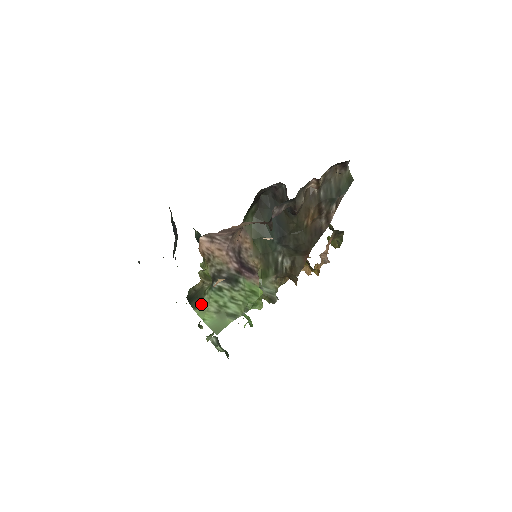
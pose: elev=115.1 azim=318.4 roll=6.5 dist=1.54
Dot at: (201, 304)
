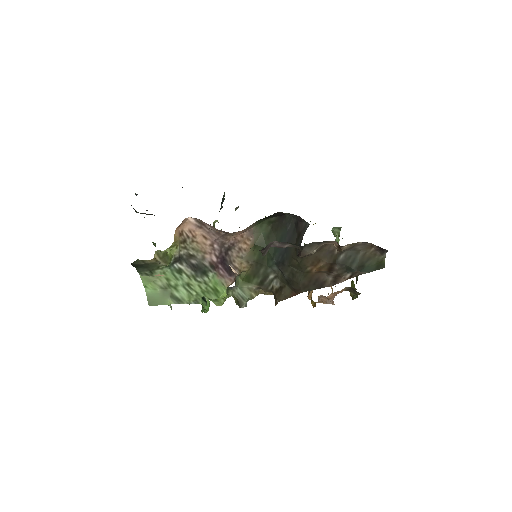
Dot at: (150, 274)
